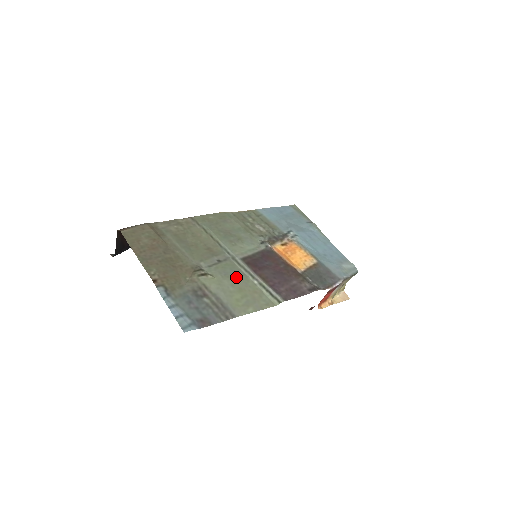
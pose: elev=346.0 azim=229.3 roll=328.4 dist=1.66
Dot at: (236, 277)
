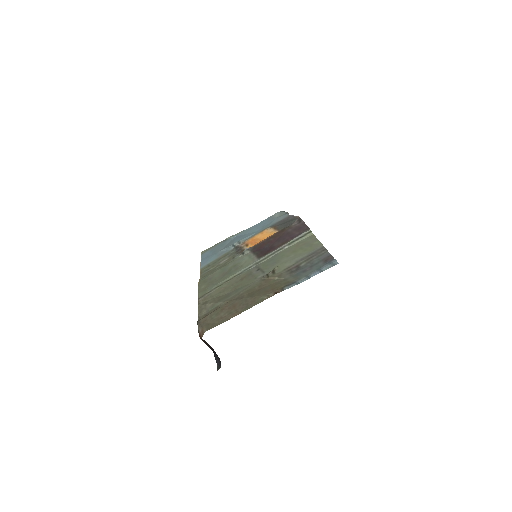
Dot at: (279, 257)
